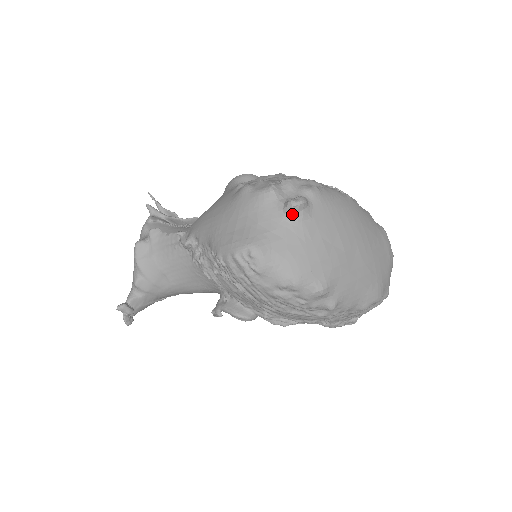
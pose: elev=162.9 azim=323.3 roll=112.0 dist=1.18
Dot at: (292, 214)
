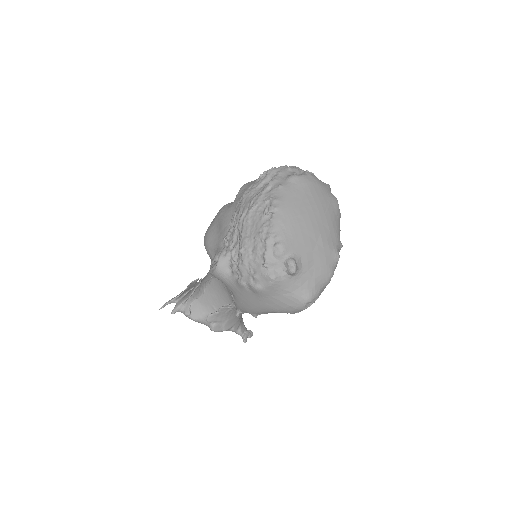
Dot at: (297, 272)
